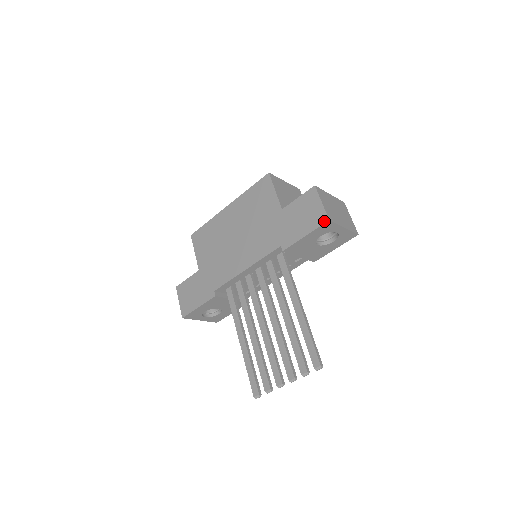
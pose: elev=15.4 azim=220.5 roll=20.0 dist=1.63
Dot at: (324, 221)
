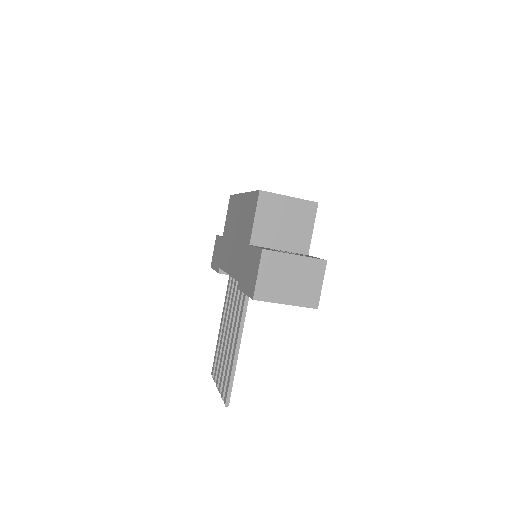
Dot at: (251, 296)
